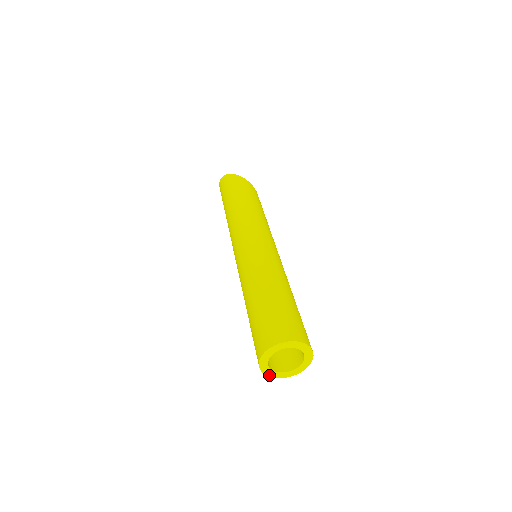
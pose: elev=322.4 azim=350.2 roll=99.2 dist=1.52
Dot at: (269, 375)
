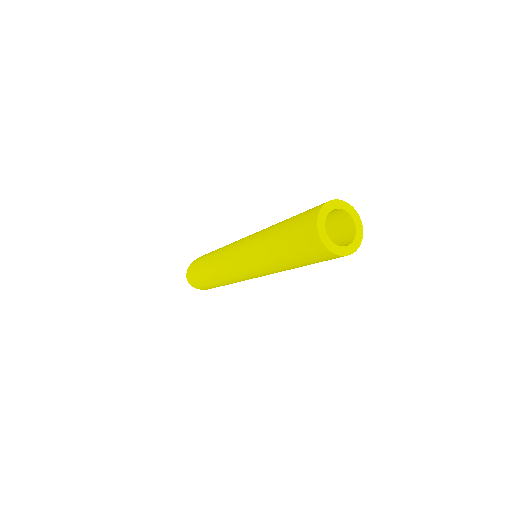
Dot at: (341, 254)
